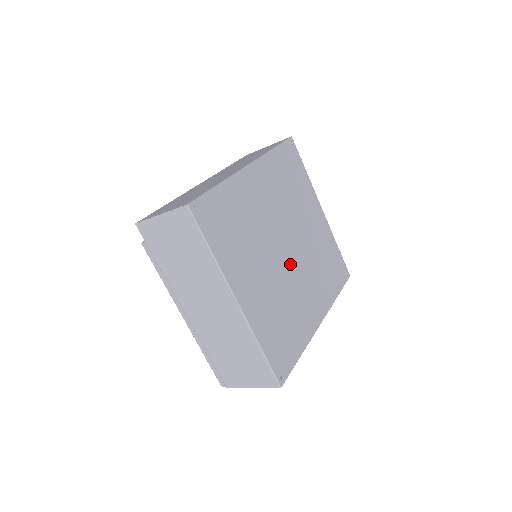
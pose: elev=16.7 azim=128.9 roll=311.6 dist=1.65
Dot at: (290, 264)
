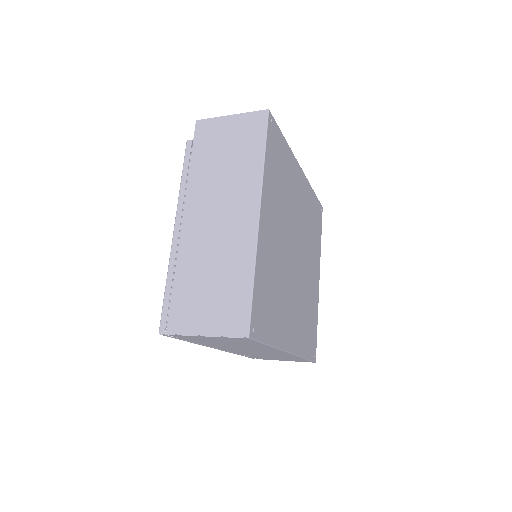
Dot at: (293, 268)
